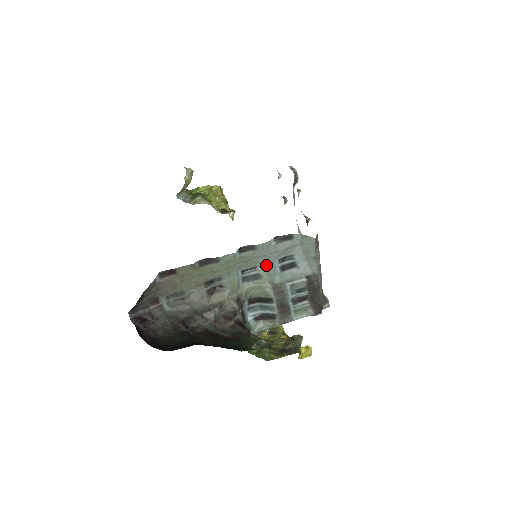
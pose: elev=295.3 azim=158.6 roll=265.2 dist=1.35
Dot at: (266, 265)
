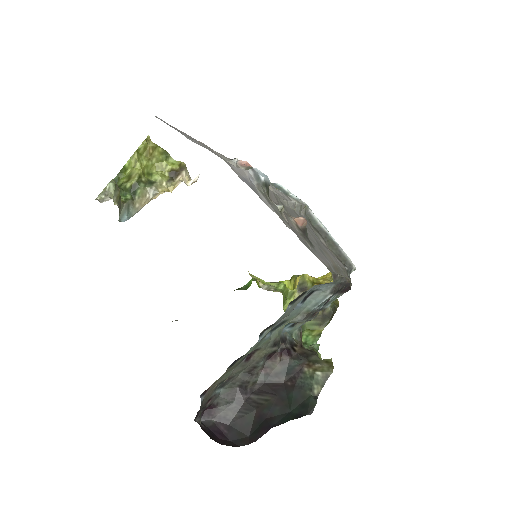
Dot at: (288, 315)
